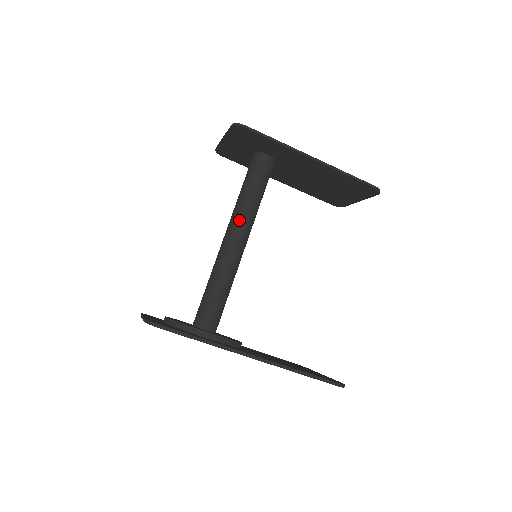
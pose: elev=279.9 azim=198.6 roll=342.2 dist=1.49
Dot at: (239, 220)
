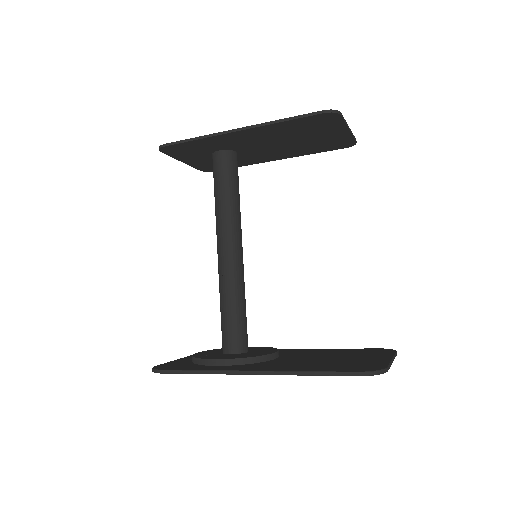
Dot at: (219, 231)
